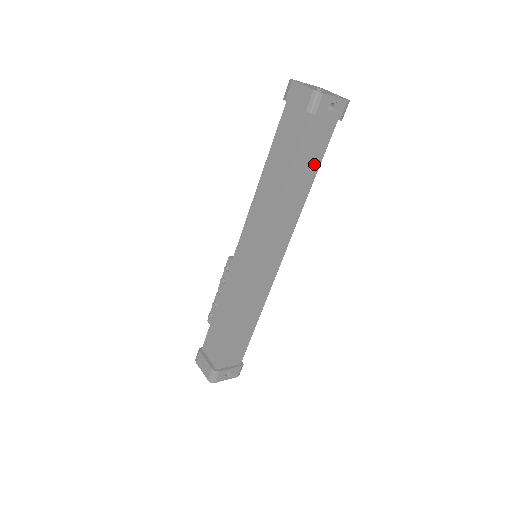
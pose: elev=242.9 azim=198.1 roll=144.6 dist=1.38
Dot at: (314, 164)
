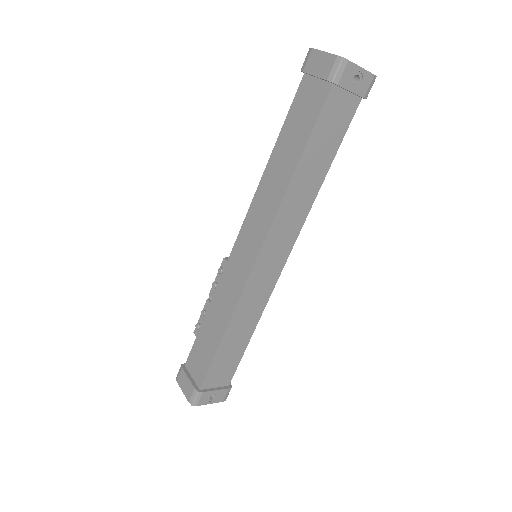
Dot at: (331, 148)
